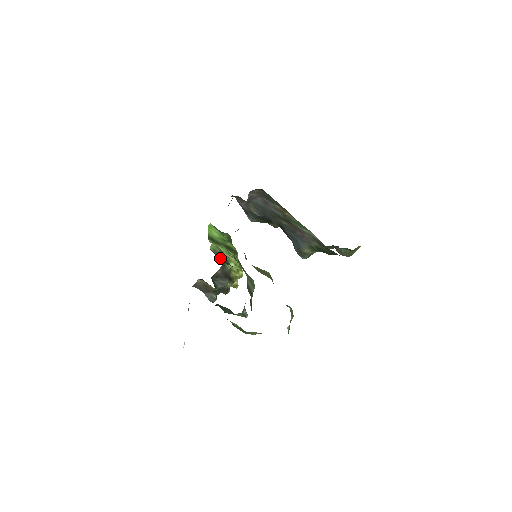
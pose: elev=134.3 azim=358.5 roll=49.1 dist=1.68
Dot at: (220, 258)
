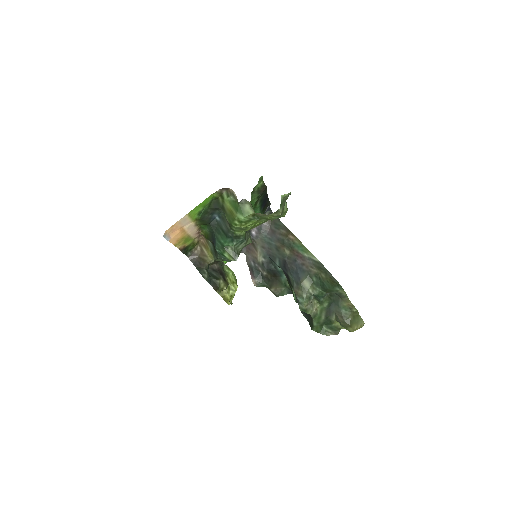
Dot at: occluded
